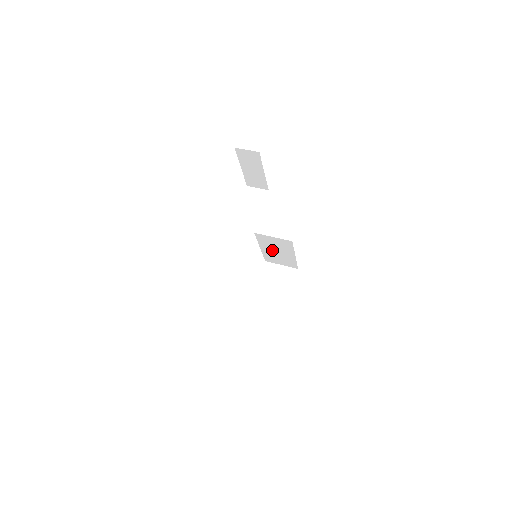
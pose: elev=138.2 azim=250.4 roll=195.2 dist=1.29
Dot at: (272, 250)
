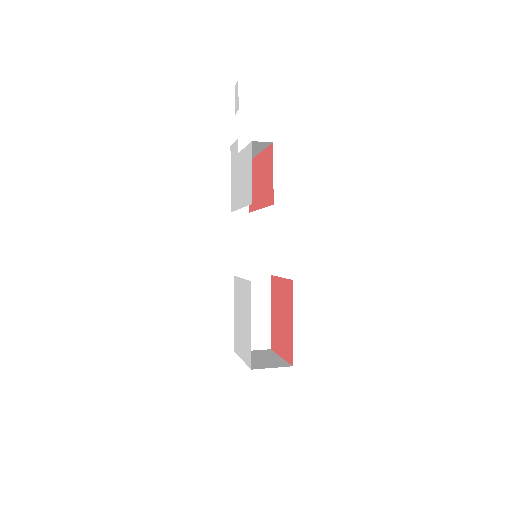
Dot at: occluded
